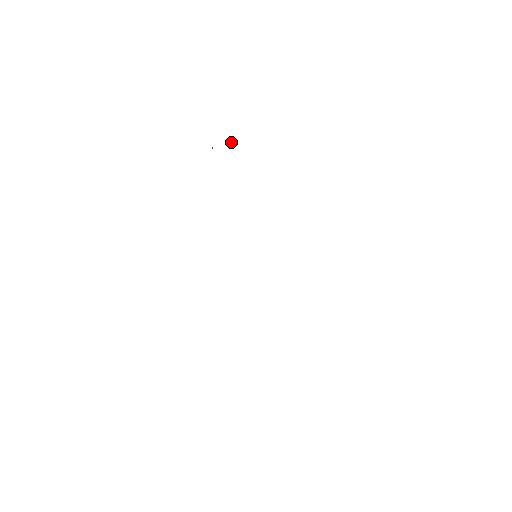
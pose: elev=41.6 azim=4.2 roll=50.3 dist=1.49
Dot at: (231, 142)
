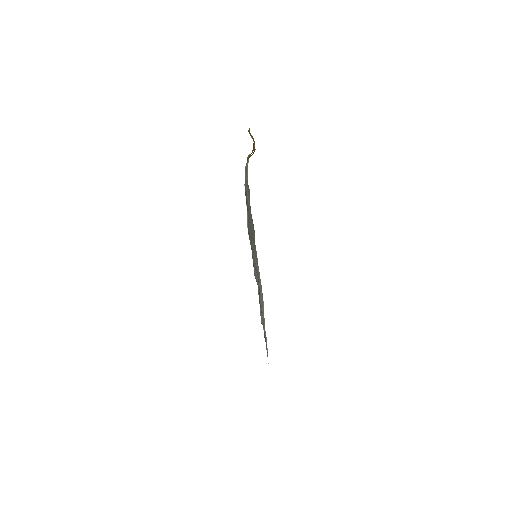
Dot at: occluded
